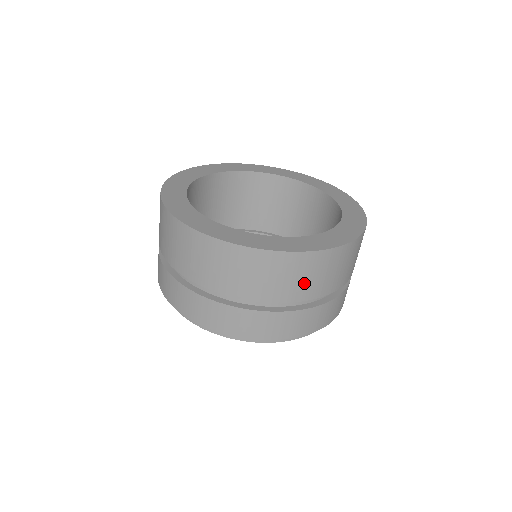
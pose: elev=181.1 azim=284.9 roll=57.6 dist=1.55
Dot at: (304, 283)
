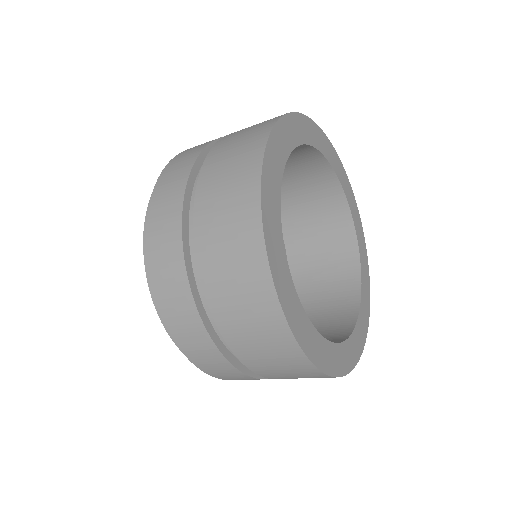
Dot at: occluded
